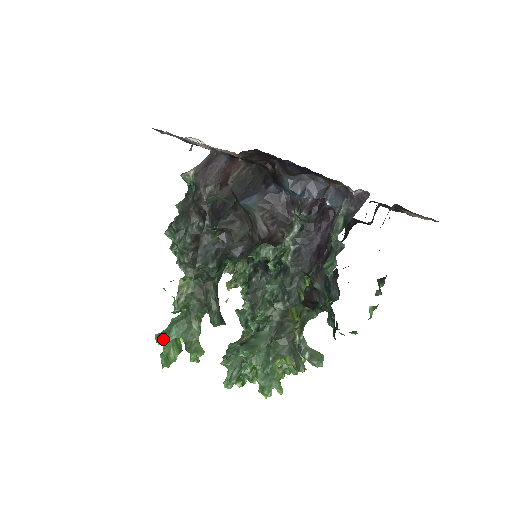
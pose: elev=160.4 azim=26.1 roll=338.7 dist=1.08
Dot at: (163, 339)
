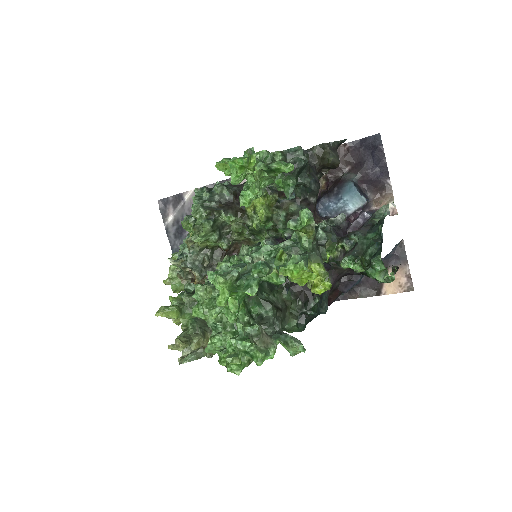
Dot at: (248, 151)
